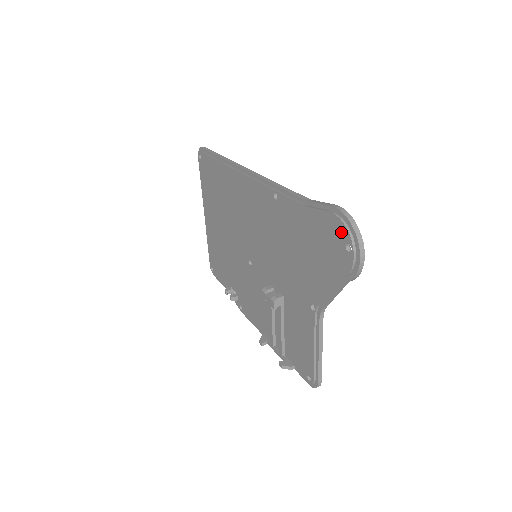
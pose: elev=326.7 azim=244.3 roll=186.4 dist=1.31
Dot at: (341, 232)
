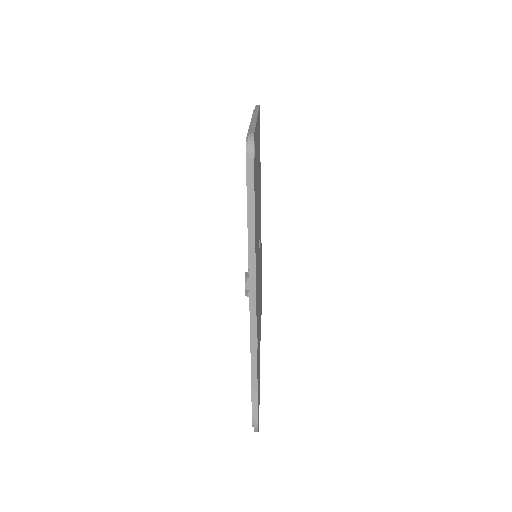
Dot at: occluded
